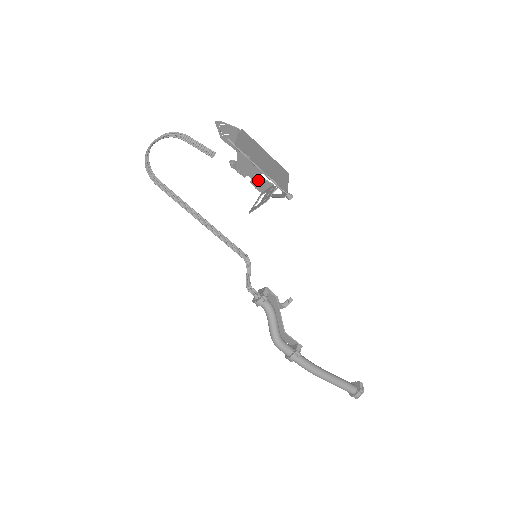
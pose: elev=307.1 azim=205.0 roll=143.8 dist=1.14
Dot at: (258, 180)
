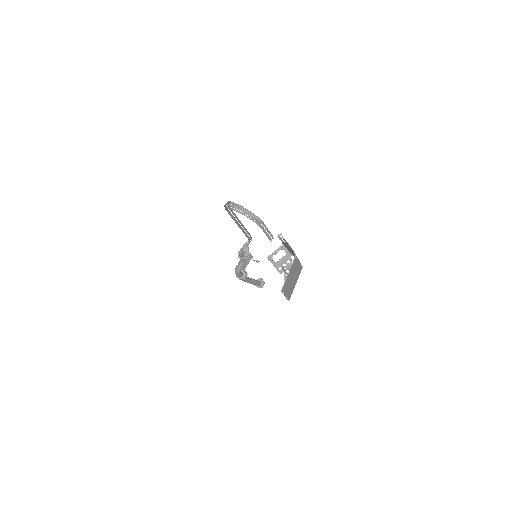
Dot at: (286, 247)
